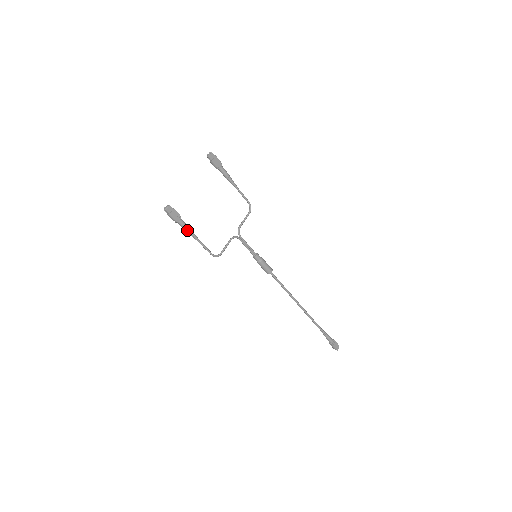
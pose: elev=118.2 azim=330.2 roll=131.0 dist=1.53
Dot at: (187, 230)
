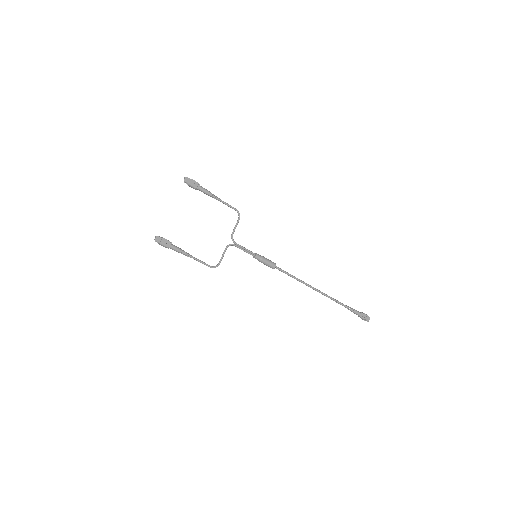
Dot at: (180, 252)
